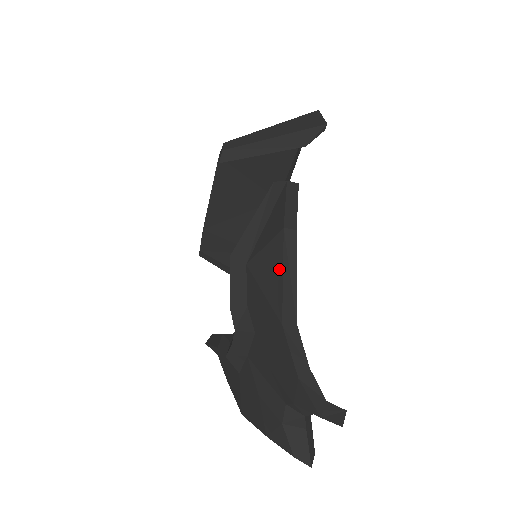
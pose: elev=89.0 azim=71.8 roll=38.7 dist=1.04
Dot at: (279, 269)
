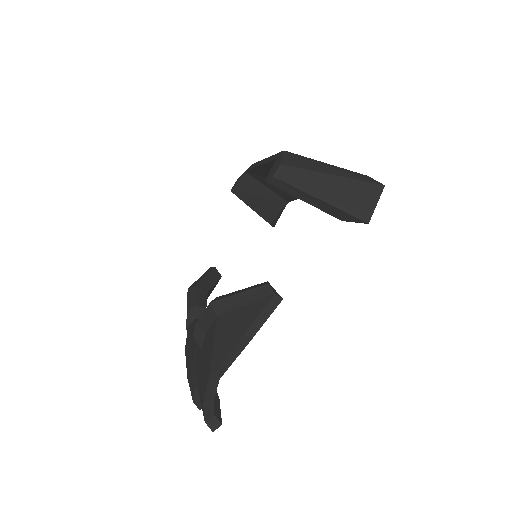
Dot at: (227, 351)
